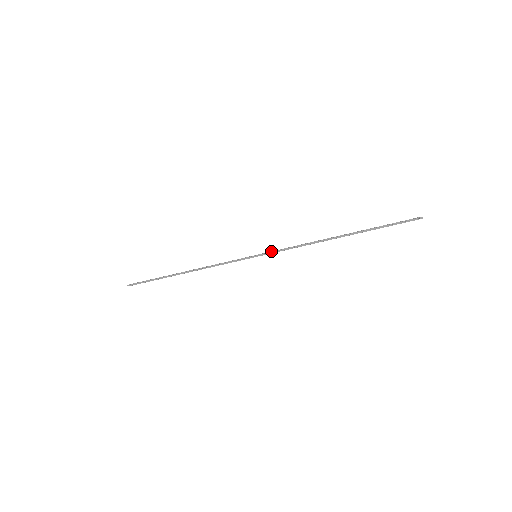
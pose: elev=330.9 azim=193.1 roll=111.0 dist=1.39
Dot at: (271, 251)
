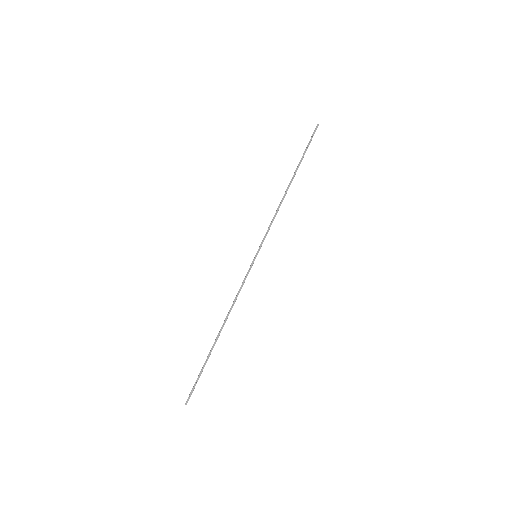
Dot at: (262, 241)
